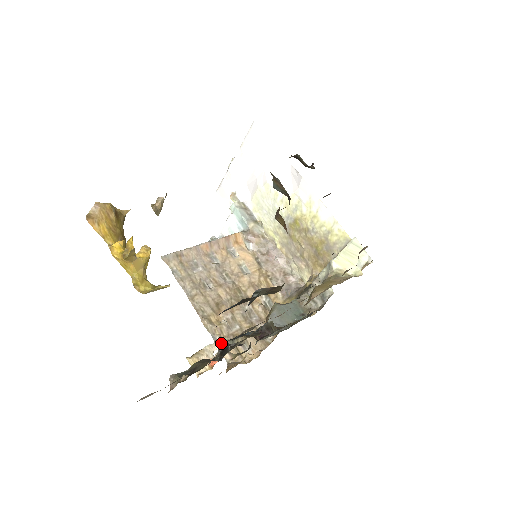
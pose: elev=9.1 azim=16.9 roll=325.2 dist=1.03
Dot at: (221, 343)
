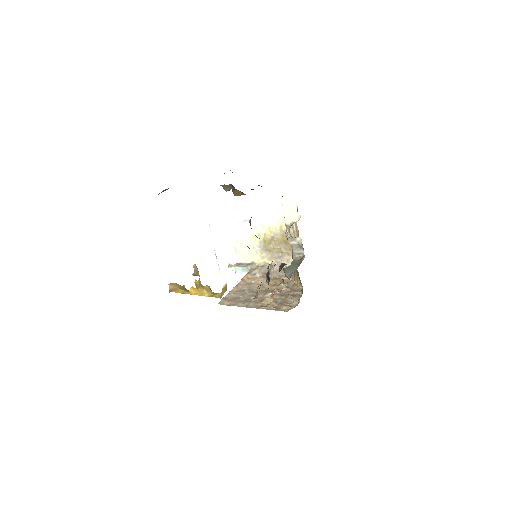
Dot at: occluded
